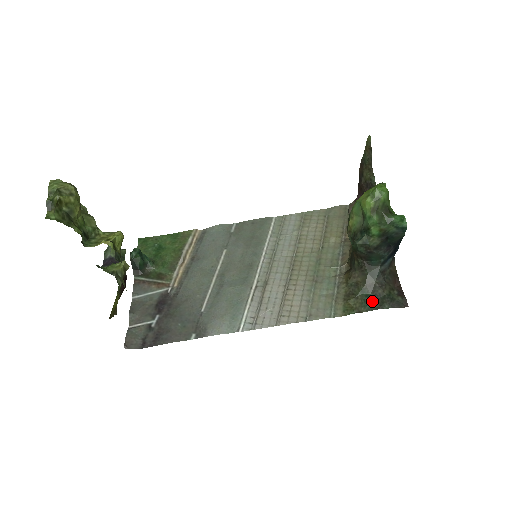
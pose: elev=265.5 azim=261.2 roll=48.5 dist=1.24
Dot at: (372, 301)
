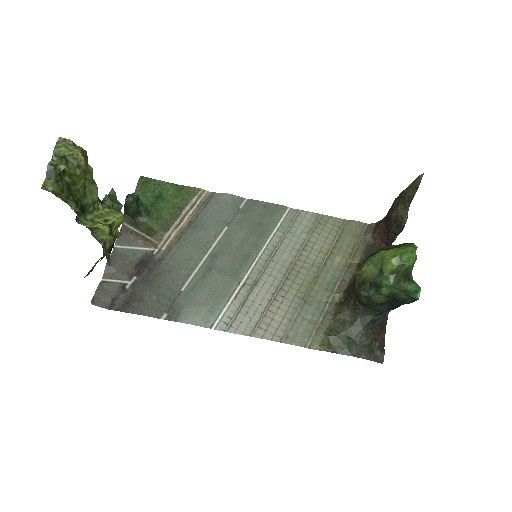
Dot at: (351, 346)
